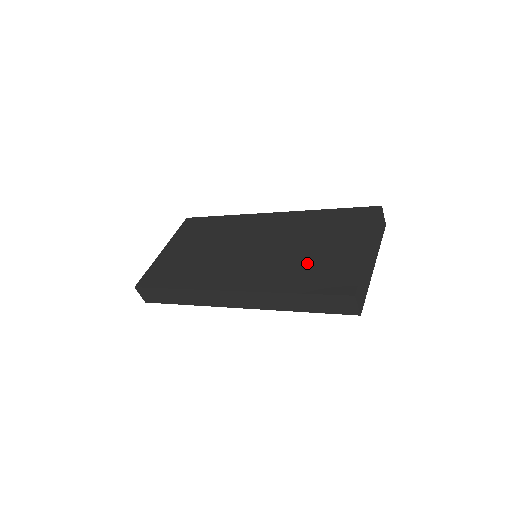
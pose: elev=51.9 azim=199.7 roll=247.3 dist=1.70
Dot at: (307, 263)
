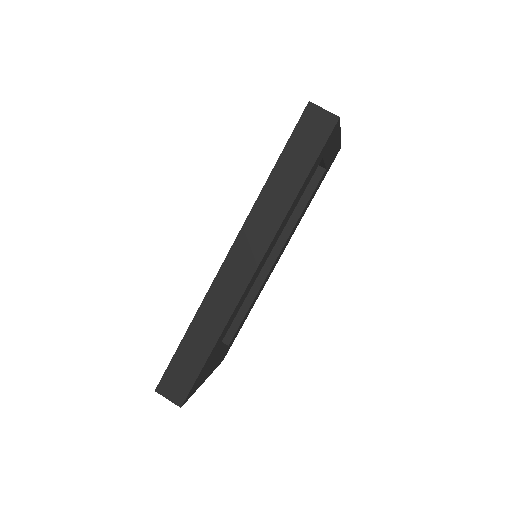
Dot at: occluded
